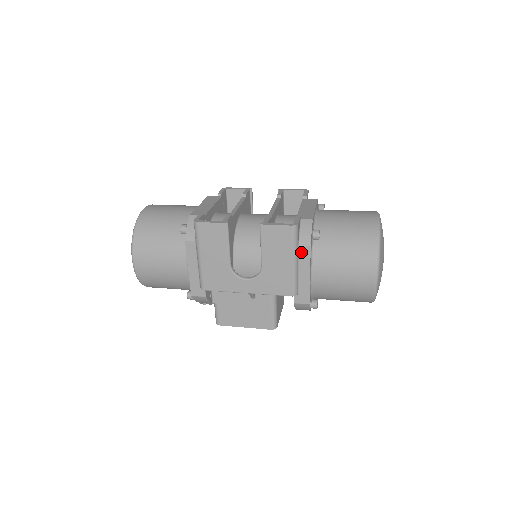
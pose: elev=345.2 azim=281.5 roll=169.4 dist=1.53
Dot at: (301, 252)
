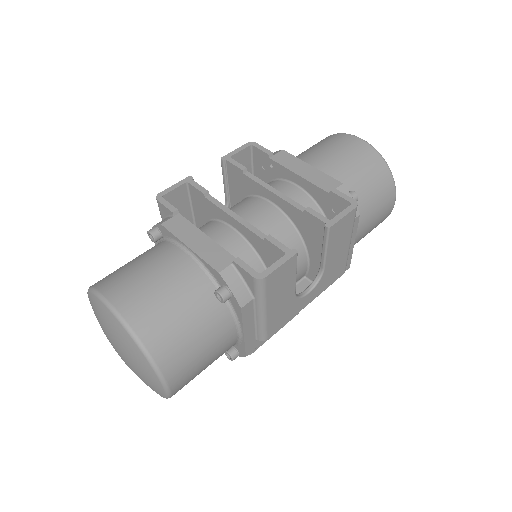
Dot at: occluded
